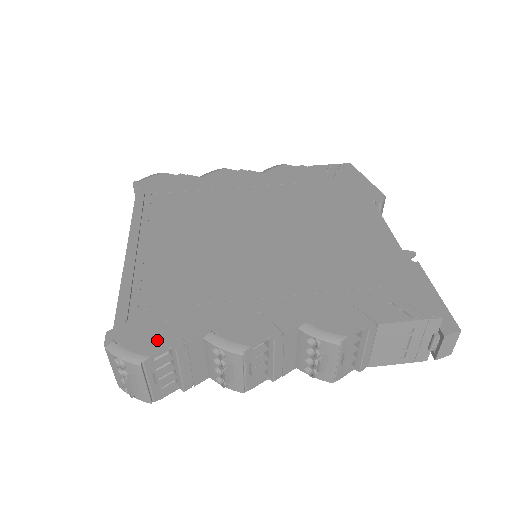
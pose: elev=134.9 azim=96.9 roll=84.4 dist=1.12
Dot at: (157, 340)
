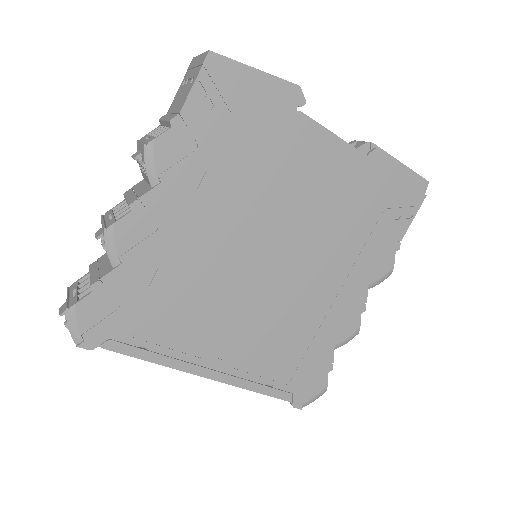
Dot at: (319, 379)
